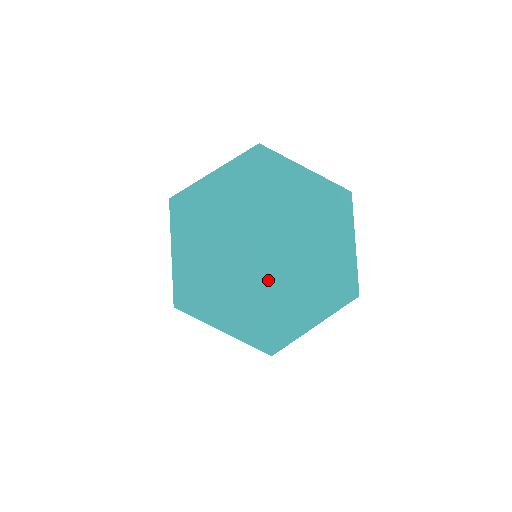
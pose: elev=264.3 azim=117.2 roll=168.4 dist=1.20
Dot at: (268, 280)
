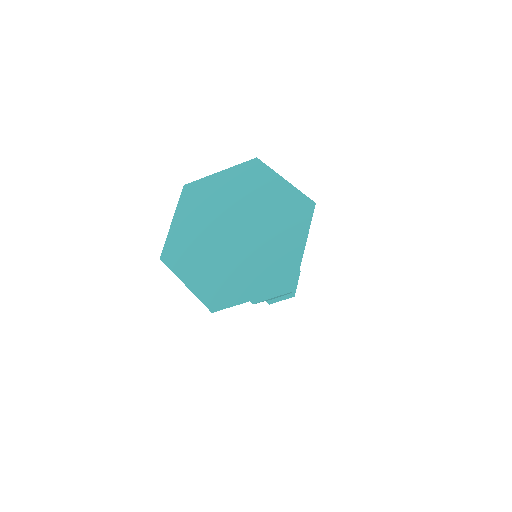
Dot at: (253, 247)
